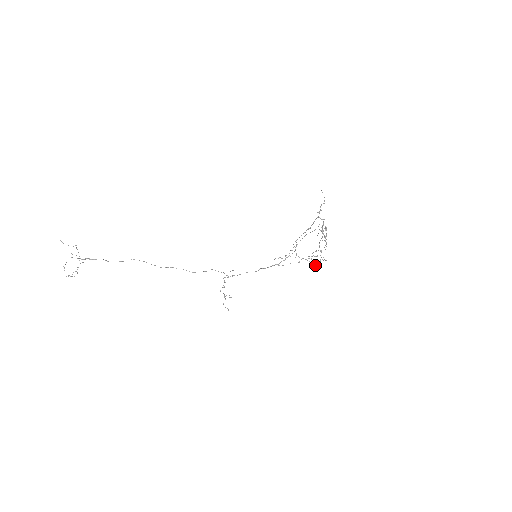
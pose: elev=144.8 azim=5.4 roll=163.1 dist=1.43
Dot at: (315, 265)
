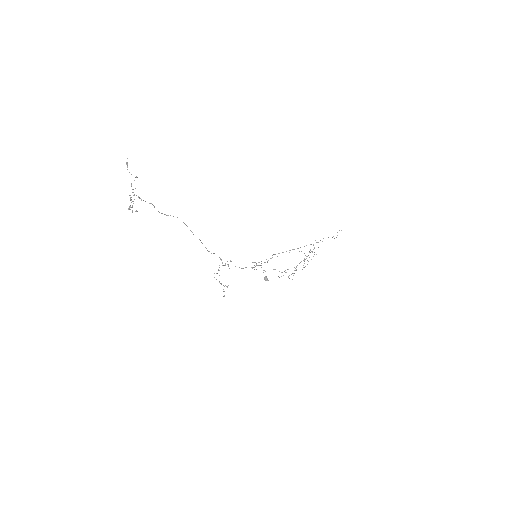
Dot at: (265, 277)
